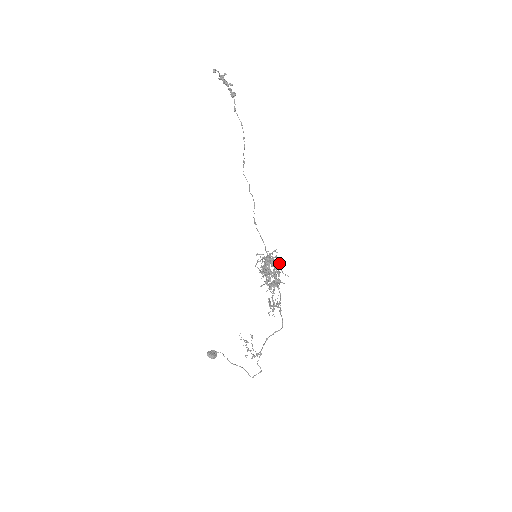
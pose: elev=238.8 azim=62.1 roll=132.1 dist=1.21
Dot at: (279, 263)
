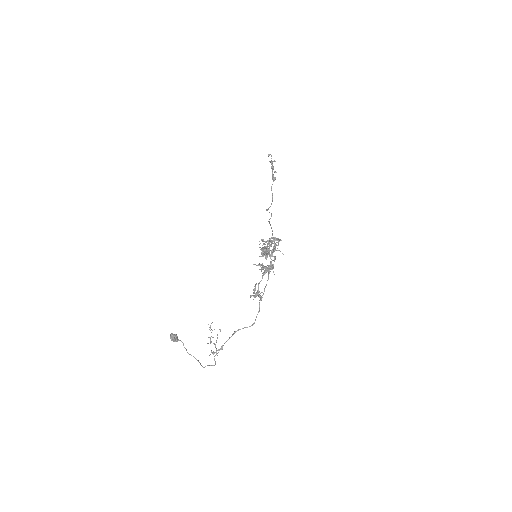
Dot at: (281, 240)
